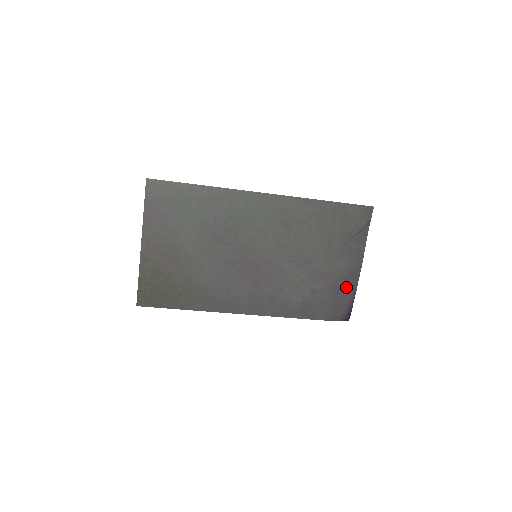
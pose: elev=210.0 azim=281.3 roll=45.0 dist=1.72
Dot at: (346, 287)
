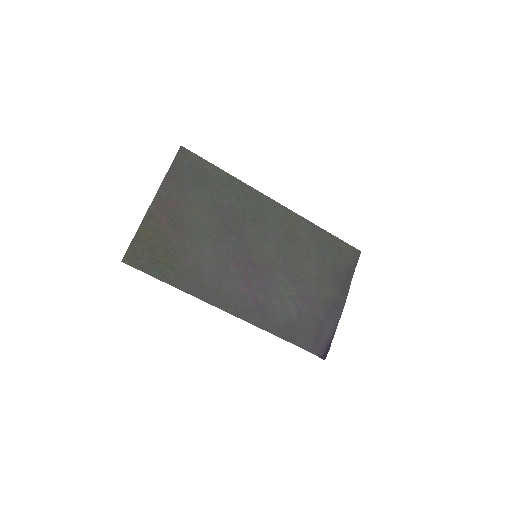
Dot at: (329, 320)
